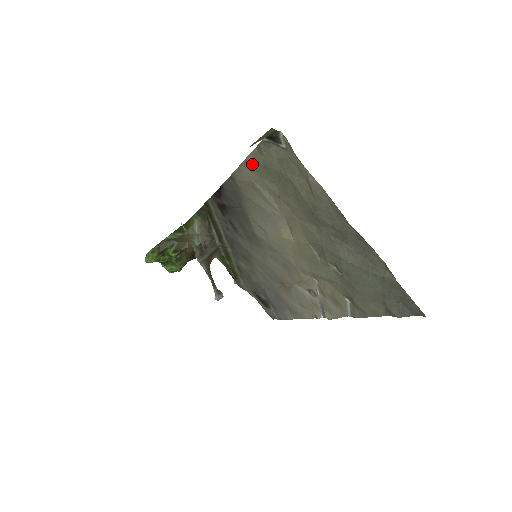
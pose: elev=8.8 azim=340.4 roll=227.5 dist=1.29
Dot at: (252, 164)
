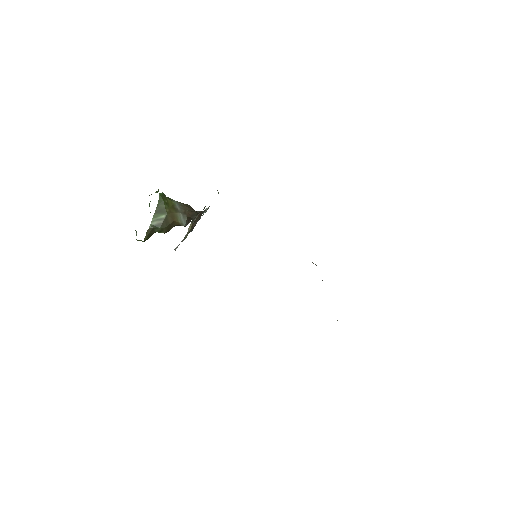
Dot at: occluded
